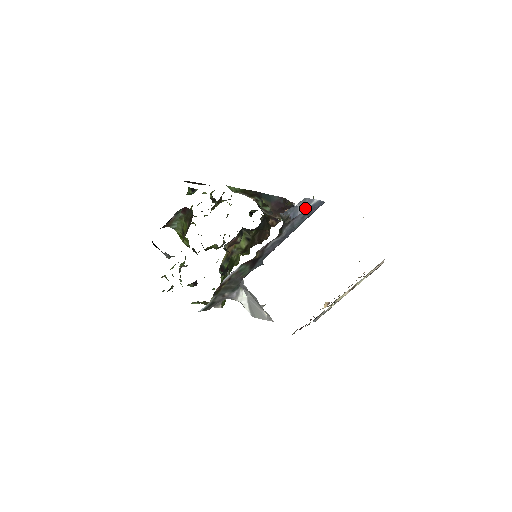
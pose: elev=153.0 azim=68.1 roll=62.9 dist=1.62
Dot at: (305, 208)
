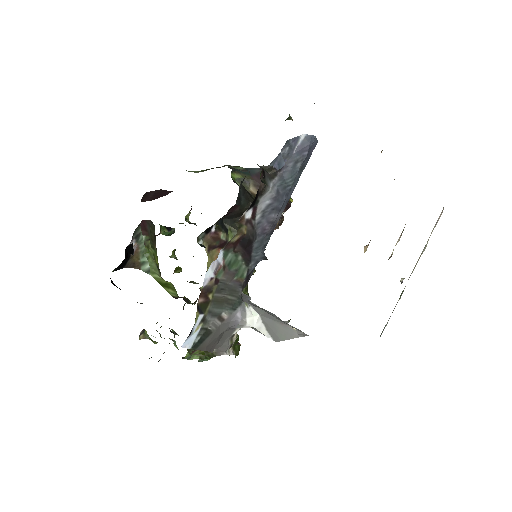
Dot at: (292, 152)
